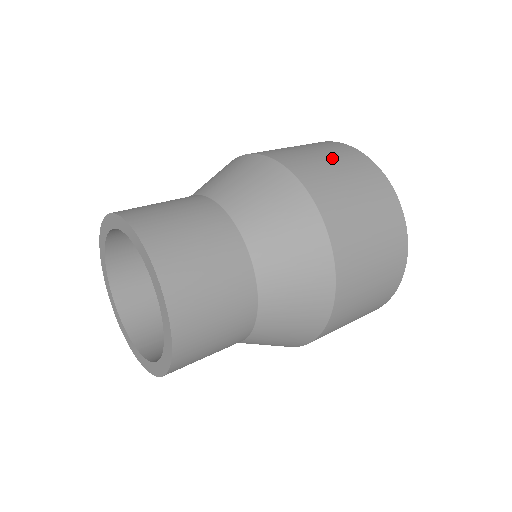
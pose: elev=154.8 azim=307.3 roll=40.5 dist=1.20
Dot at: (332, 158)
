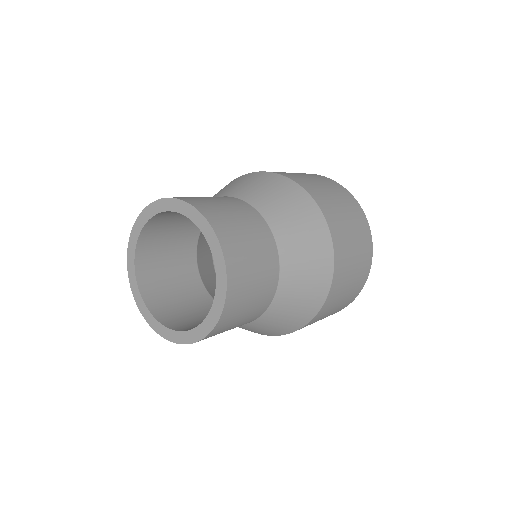
Dot at: occluded
